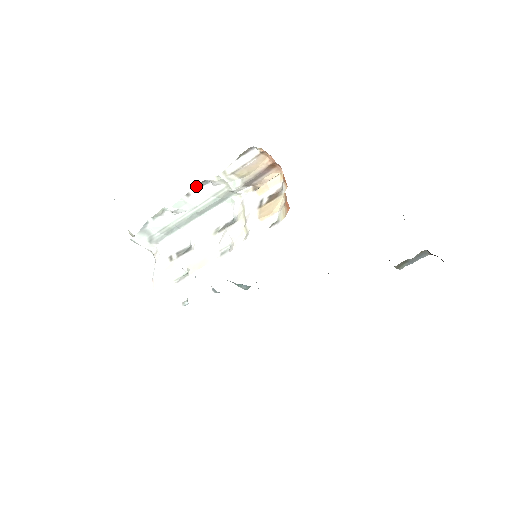
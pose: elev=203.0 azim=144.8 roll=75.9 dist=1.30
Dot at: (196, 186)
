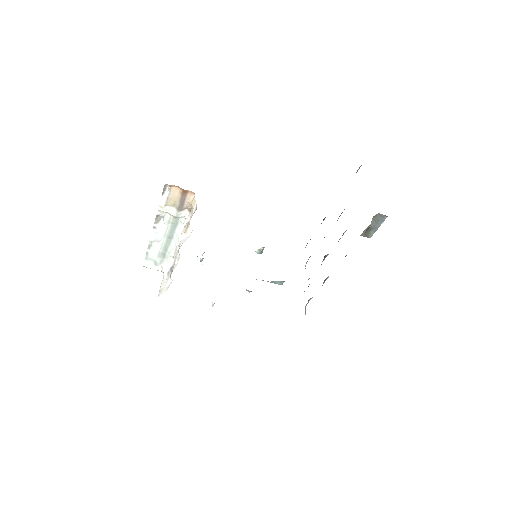
Dot at: (155, 220)
